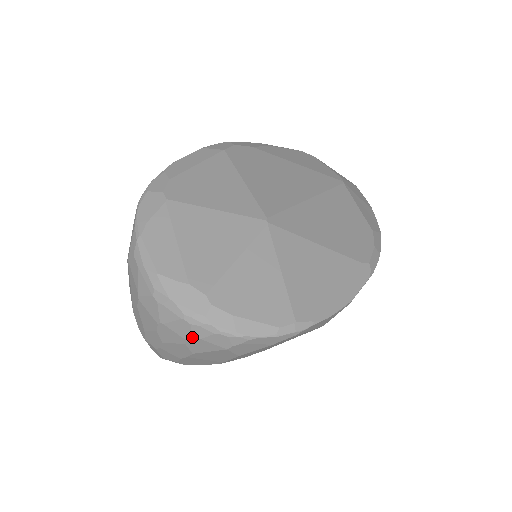
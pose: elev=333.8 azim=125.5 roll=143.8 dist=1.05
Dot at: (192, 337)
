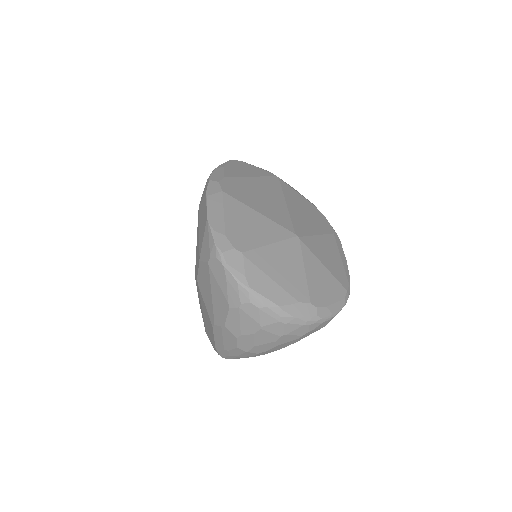
Dot at: (308, 332)
